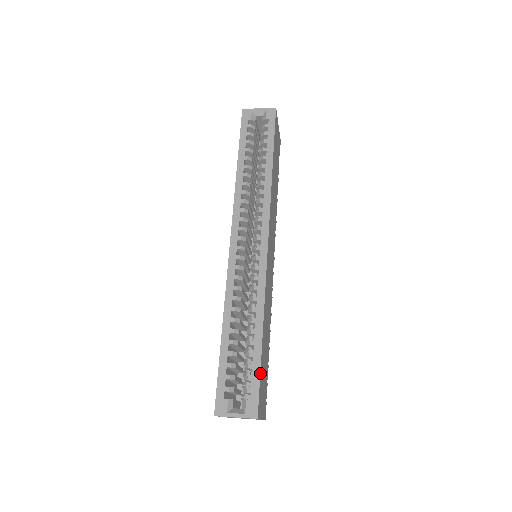
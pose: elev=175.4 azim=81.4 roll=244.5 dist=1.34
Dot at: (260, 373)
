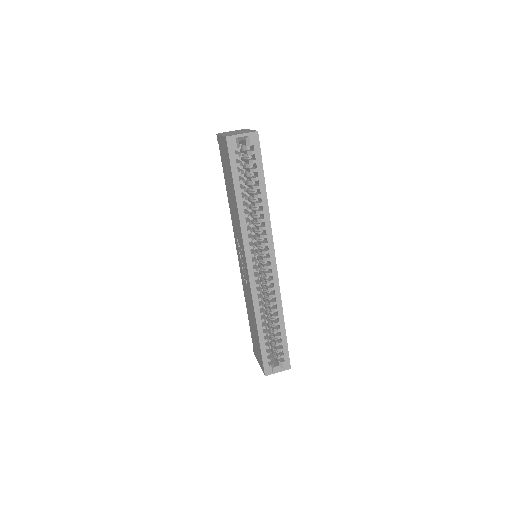
Dot at: (287, 345)
